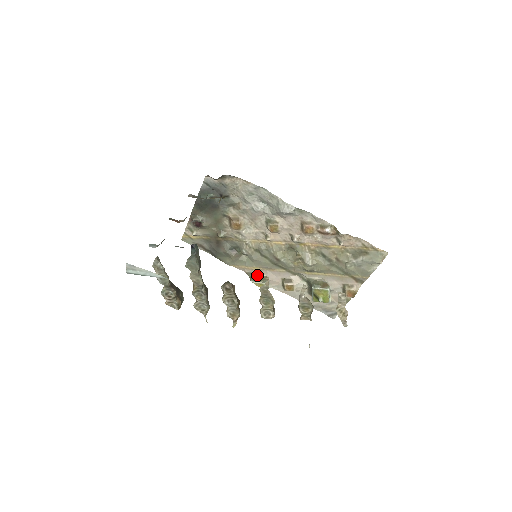
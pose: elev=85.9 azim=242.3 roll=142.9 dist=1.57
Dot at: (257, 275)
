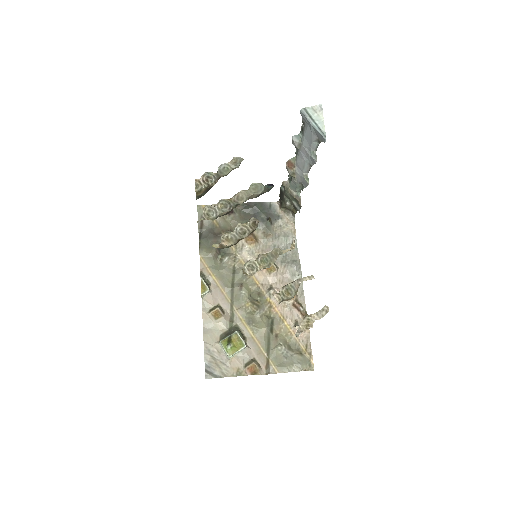
Dot at: (207, 281)
